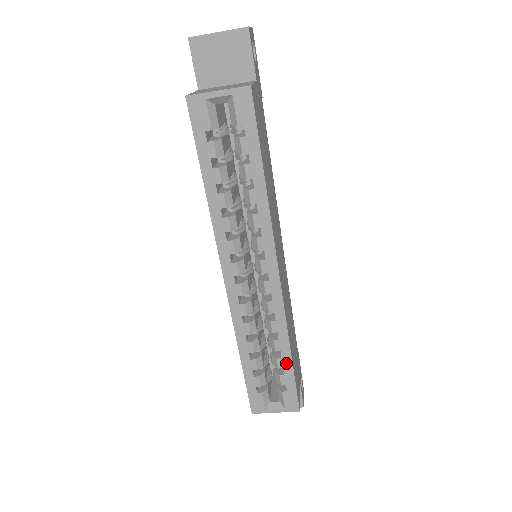
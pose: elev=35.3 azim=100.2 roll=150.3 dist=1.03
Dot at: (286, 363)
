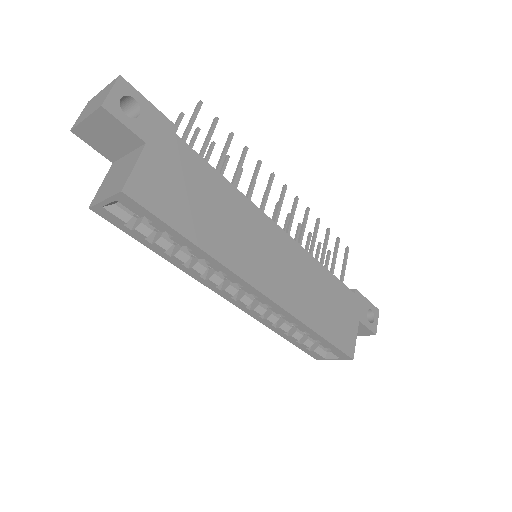
Dot at: (317, 337)
